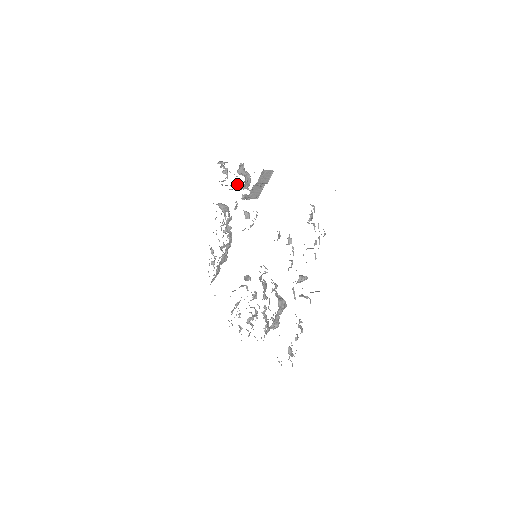
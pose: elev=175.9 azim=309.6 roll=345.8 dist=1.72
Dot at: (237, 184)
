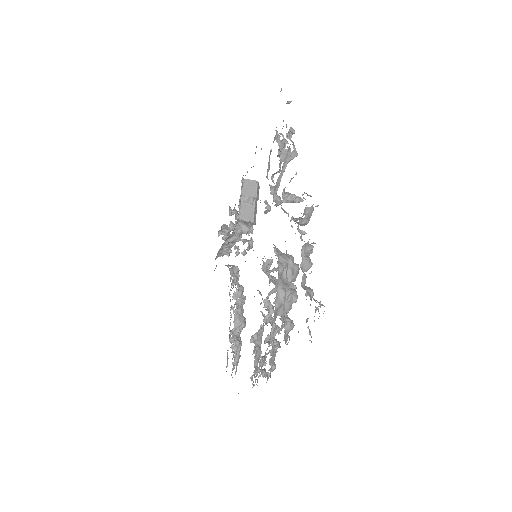
Dot at: (232, 226)
